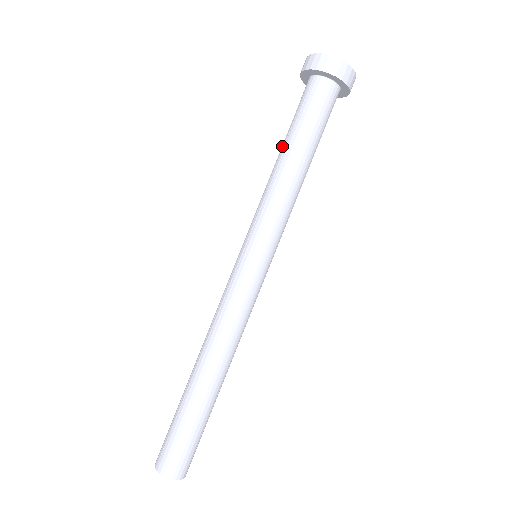
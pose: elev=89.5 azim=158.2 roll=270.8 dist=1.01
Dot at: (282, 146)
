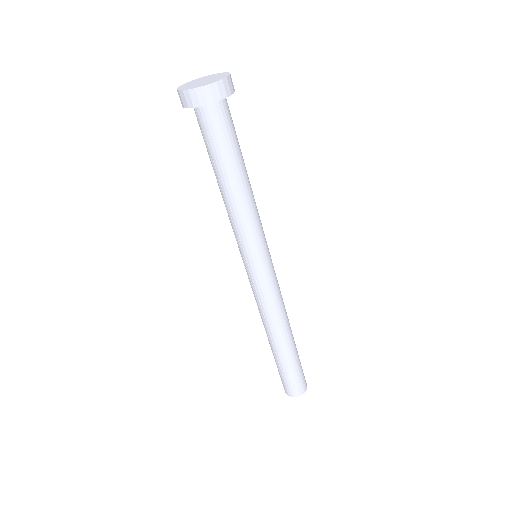
Dot at: (215, 175)
